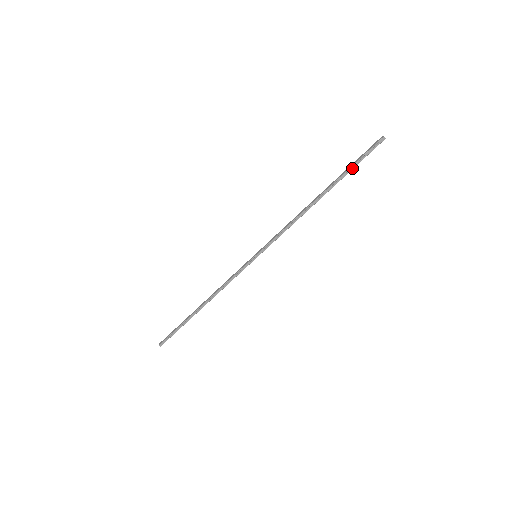
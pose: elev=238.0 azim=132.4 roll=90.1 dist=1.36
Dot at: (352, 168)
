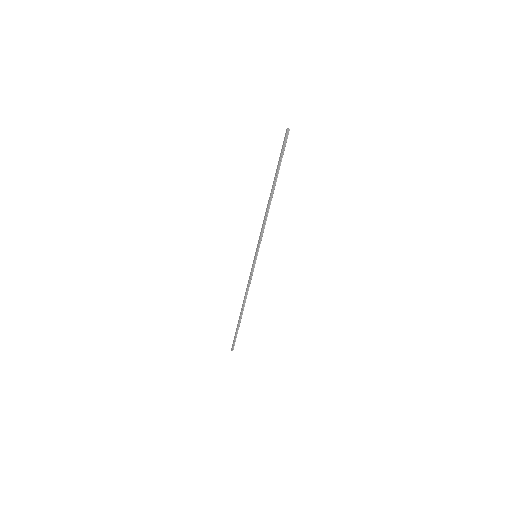
Dot at: (280, 162)
